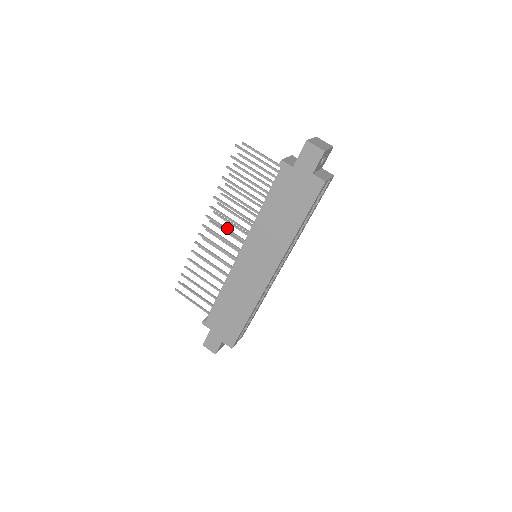
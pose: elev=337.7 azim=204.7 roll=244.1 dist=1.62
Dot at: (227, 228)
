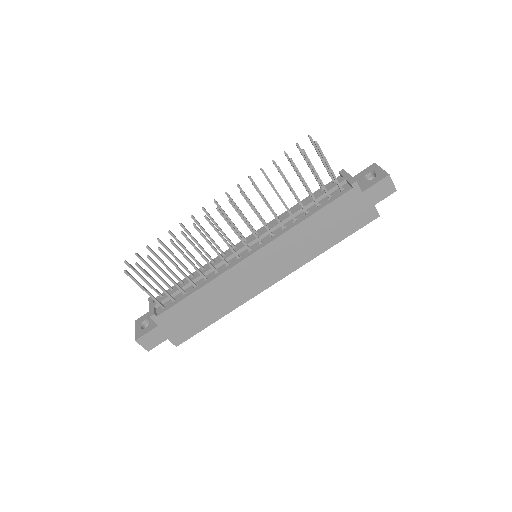
Dot at: occluded
